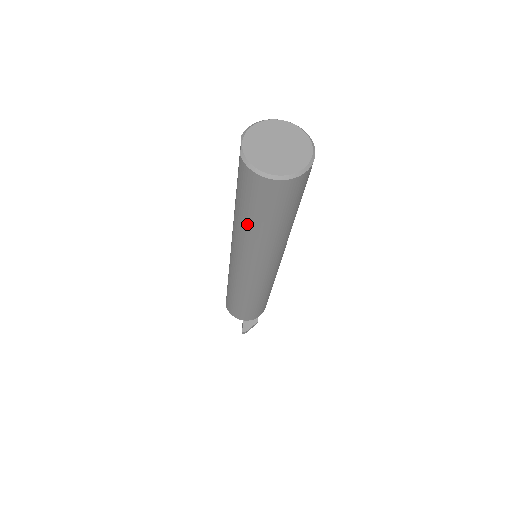
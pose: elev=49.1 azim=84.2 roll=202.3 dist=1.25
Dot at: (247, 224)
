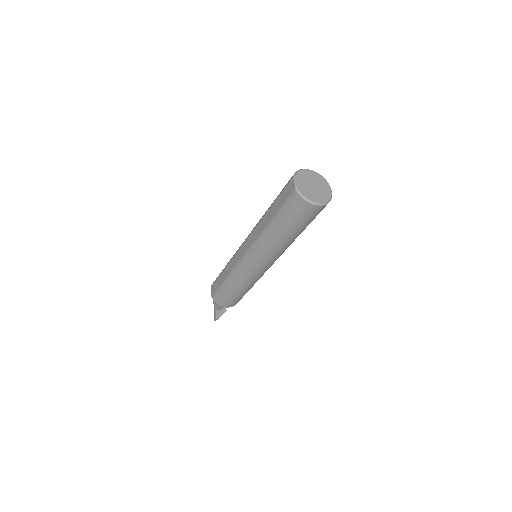
Dot at: (279, 231)
